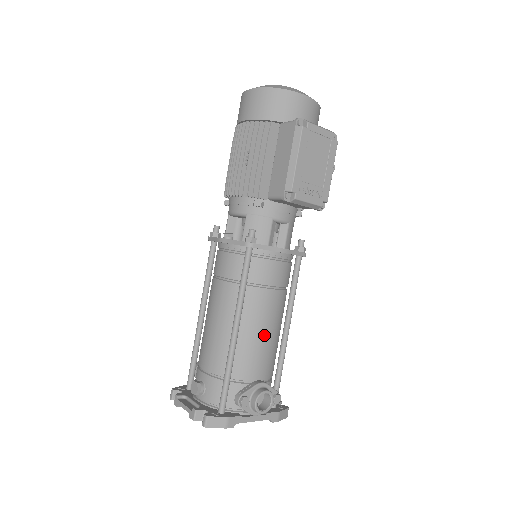
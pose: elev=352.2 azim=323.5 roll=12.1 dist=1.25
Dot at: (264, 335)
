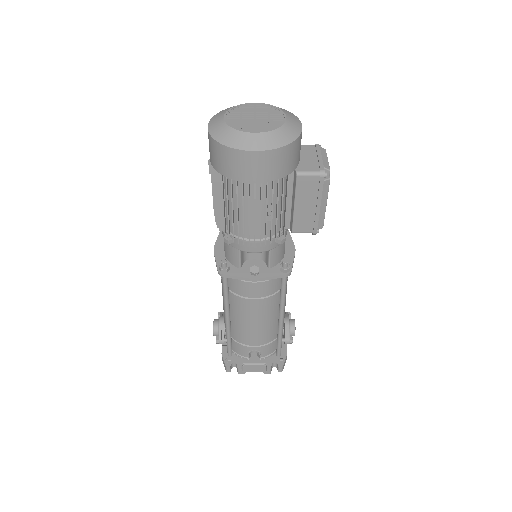
Dot at: occluded
